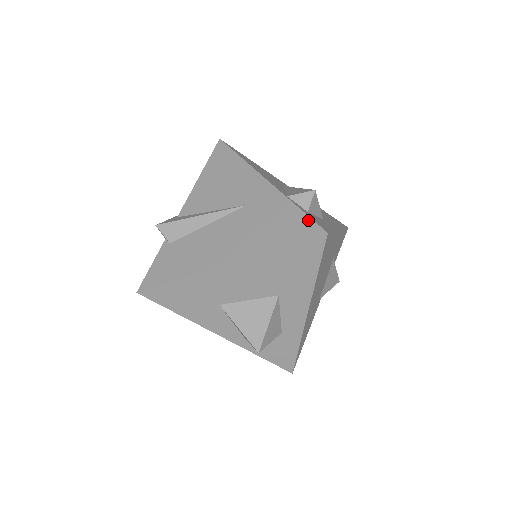
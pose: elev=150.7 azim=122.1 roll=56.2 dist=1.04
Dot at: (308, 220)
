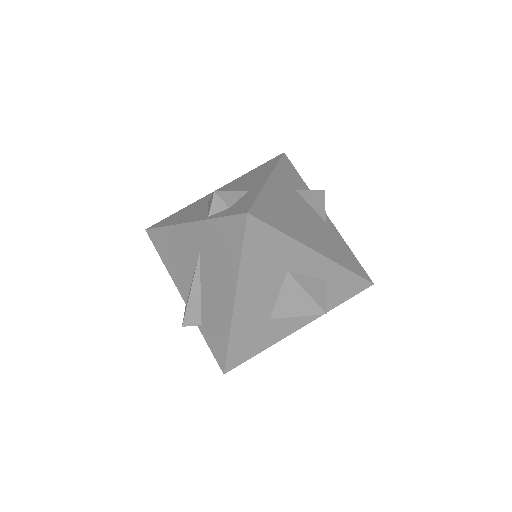
Dot at: (231, 219)
